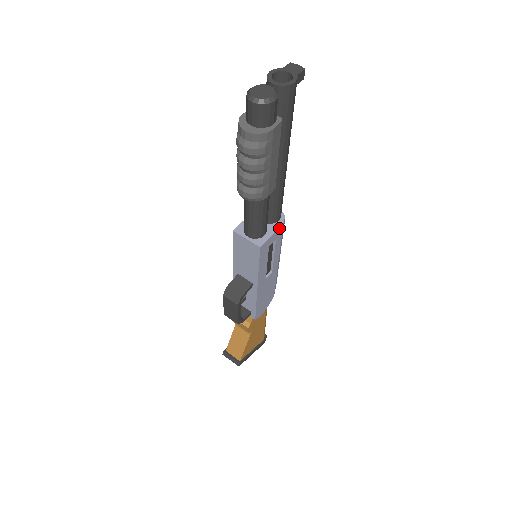
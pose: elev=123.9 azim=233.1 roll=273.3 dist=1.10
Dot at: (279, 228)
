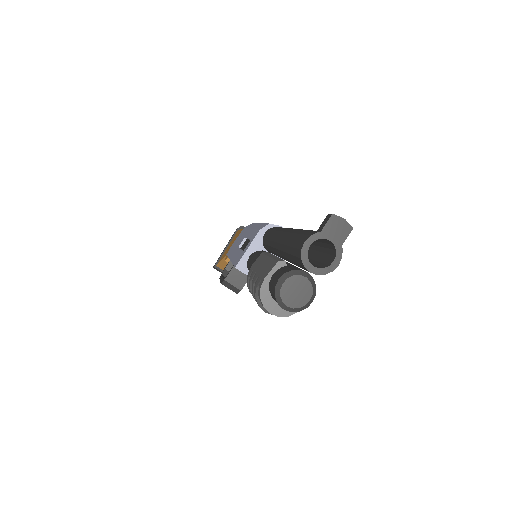
Dot at: occluded
